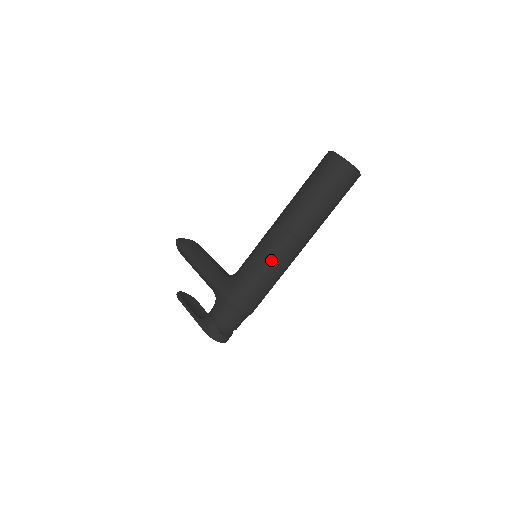
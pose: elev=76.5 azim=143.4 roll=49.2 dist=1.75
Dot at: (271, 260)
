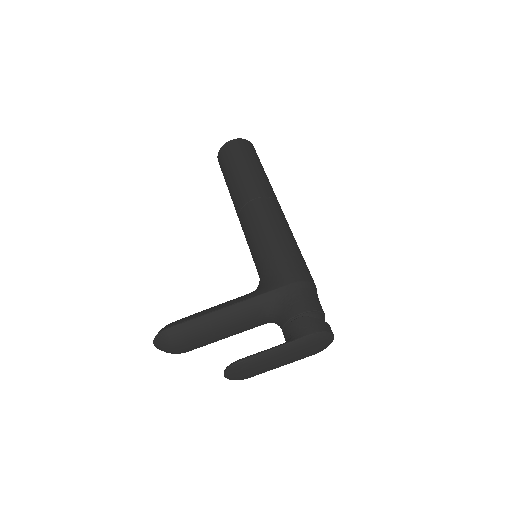
Dot at: (279, 224)
